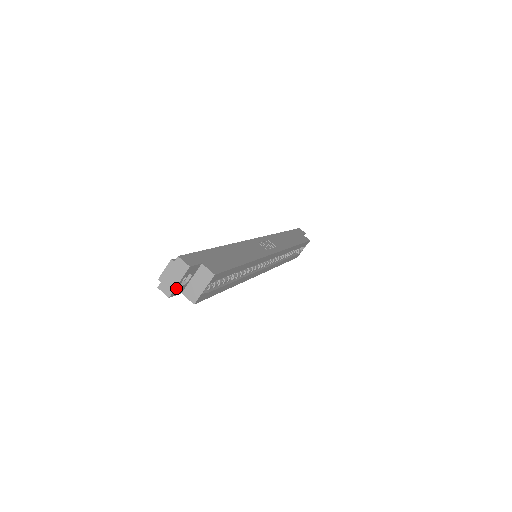
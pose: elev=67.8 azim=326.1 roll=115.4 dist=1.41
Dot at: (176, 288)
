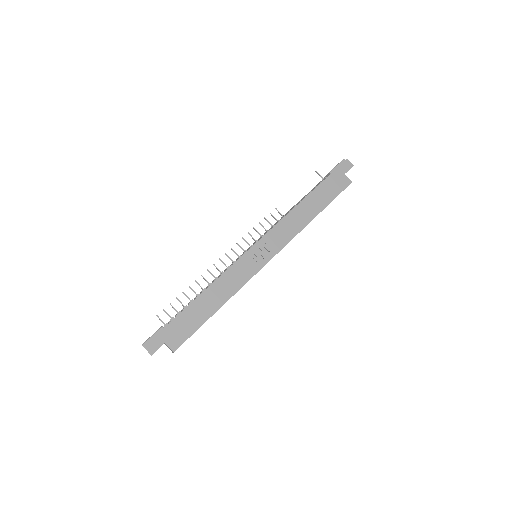
Dot at: occluded
